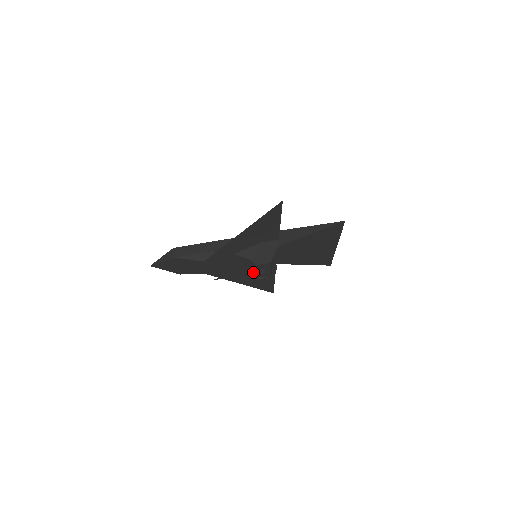
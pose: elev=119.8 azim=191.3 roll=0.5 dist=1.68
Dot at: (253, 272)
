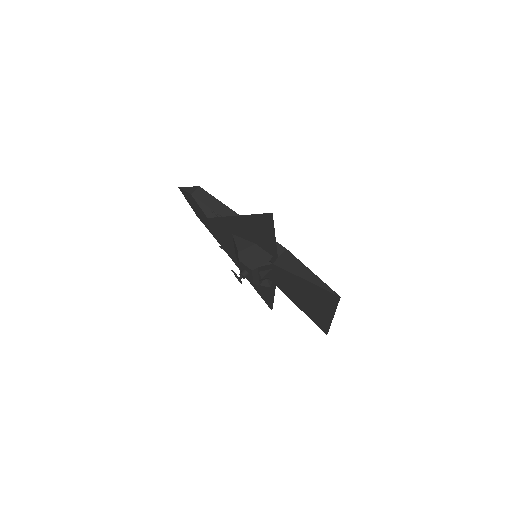
Dot at: occluded
